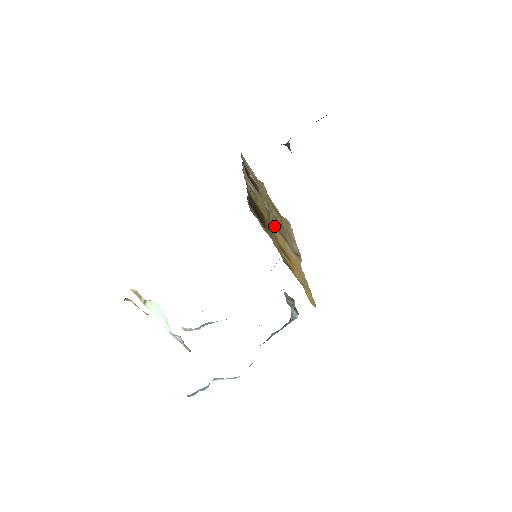
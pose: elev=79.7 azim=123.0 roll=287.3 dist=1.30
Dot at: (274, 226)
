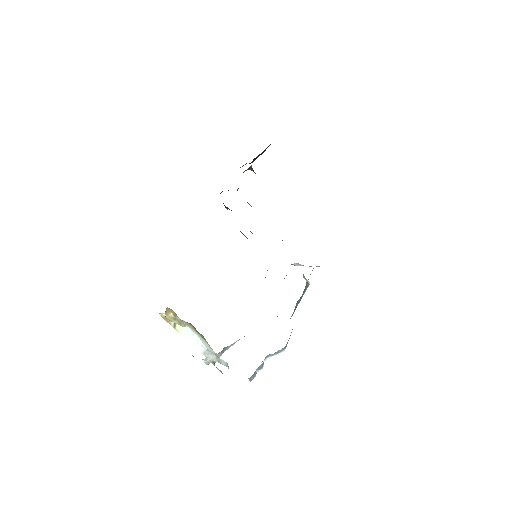
Dot at: occluded
